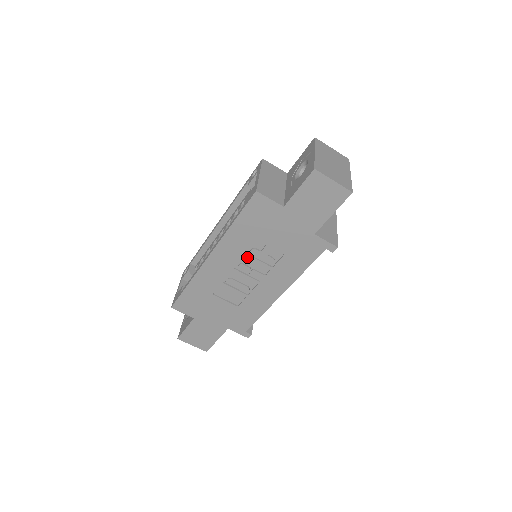
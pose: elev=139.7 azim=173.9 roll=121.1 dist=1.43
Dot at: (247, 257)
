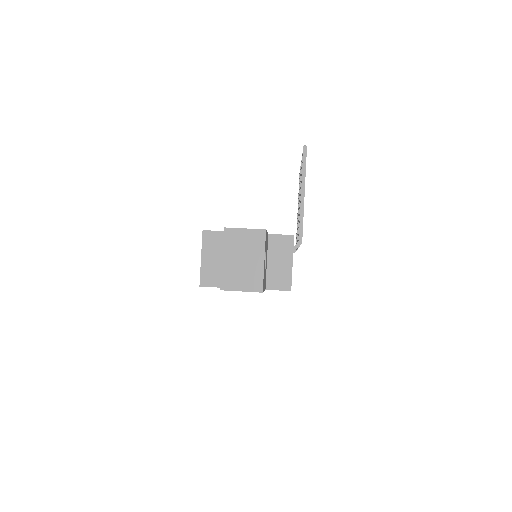
Dot at: occluded
